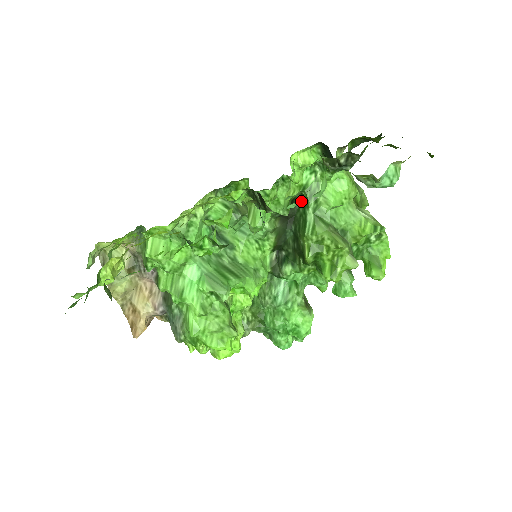
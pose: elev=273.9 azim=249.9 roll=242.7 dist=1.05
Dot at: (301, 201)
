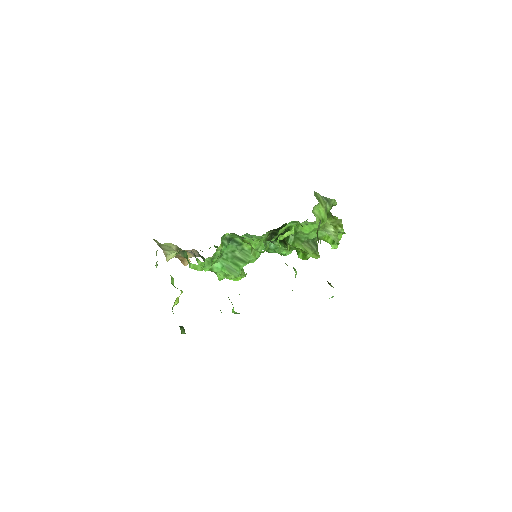
Dot at: occluded
